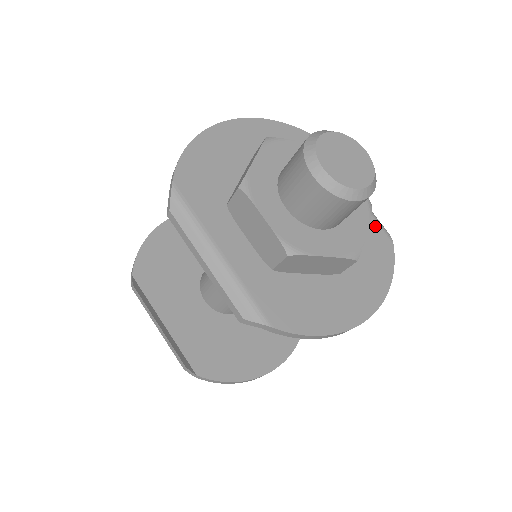
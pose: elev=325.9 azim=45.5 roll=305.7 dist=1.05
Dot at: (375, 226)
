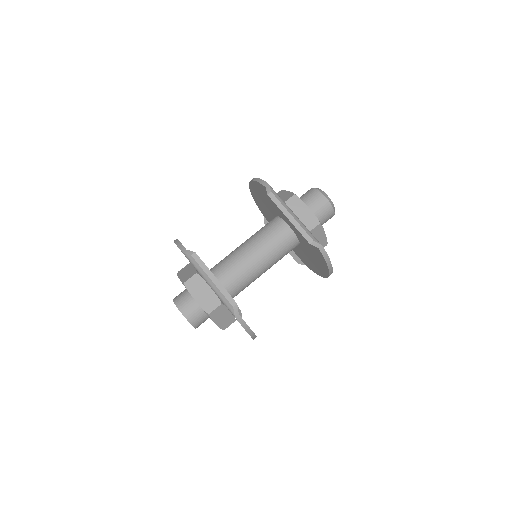
Dot at: occluded
